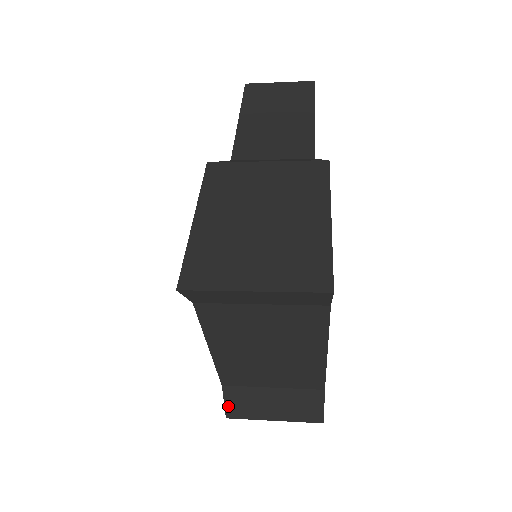
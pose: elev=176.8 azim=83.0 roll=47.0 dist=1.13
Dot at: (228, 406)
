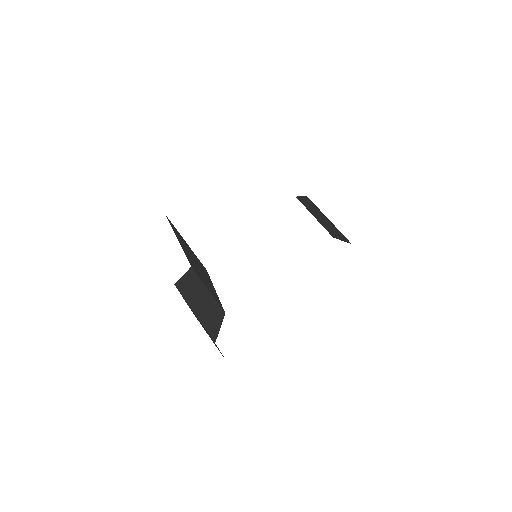
Dot at: occluded
